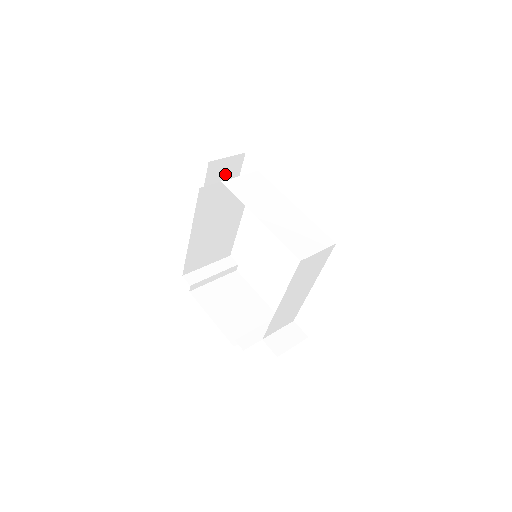
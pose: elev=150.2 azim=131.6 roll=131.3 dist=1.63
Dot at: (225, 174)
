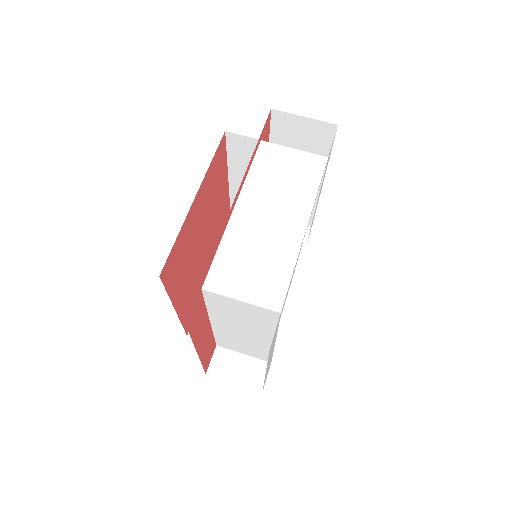
Dot at: (304, 139)
